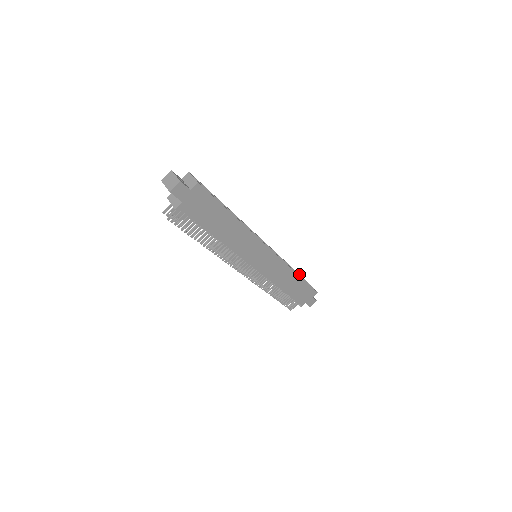
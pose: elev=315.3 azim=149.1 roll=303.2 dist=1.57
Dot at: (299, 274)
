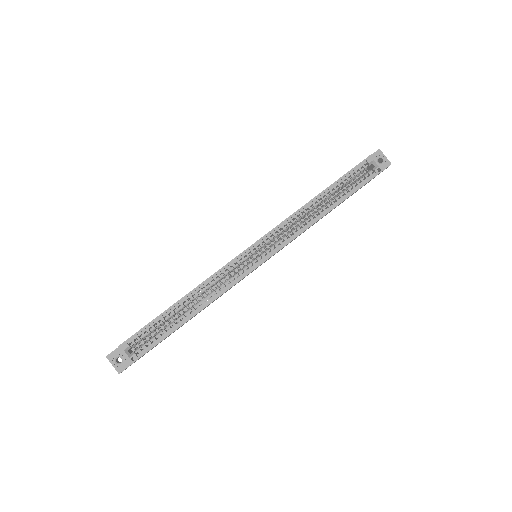
Dot at: (340, 180)
